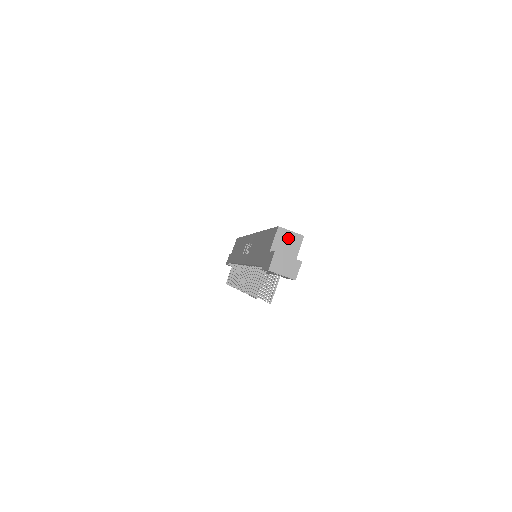
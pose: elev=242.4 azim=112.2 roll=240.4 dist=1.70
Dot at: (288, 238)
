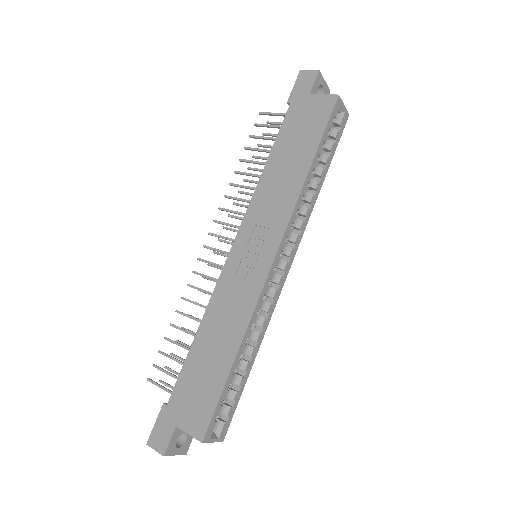
Dot at: occluded
